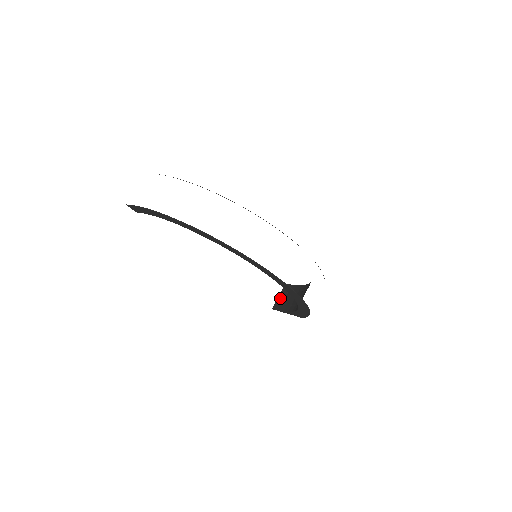
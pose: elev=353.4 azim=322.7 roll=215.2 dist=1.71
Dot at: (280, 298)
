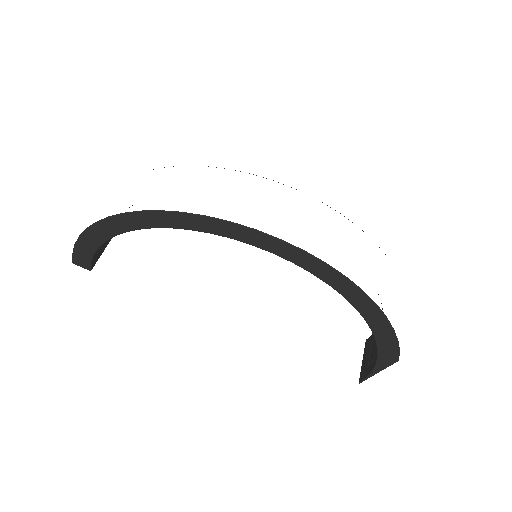
Dot at: (364, 361)
